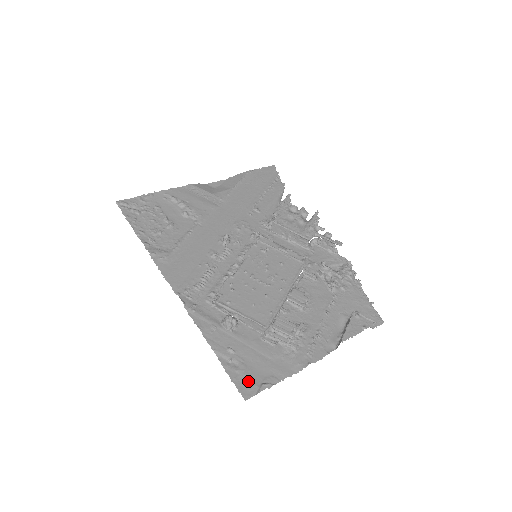
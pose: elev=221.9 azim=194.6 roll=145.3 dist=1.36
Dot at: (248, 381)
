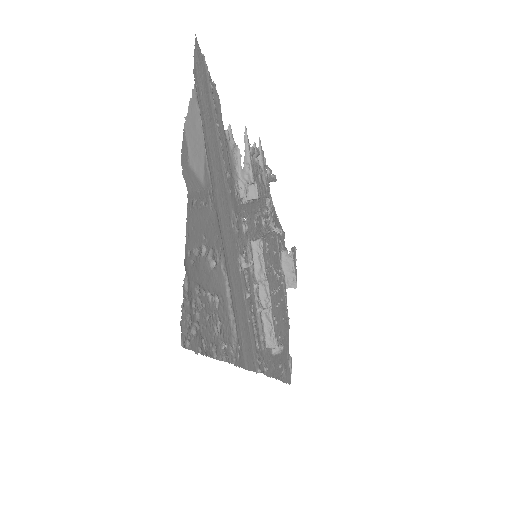
Dot at: (288, 372)
